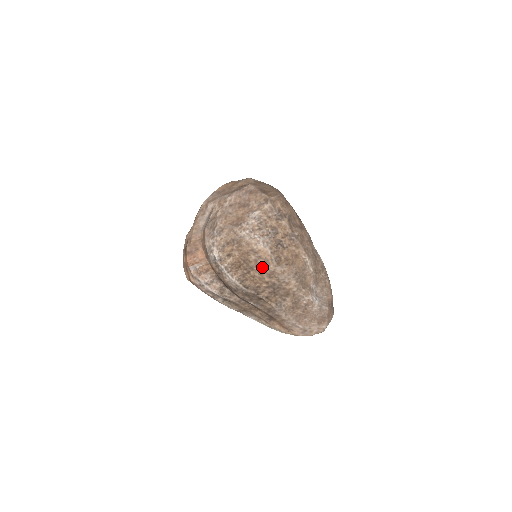
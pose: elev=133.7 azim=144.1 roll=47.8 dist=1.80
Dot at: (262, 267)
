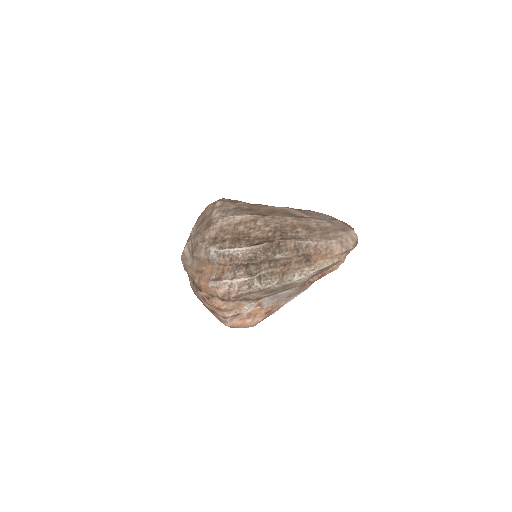
Dot at: (254, 225)
